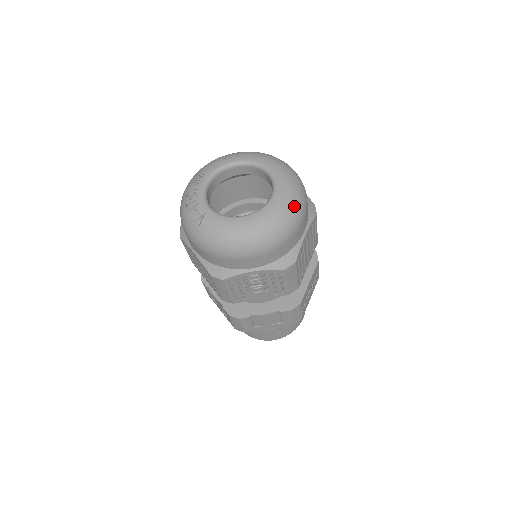
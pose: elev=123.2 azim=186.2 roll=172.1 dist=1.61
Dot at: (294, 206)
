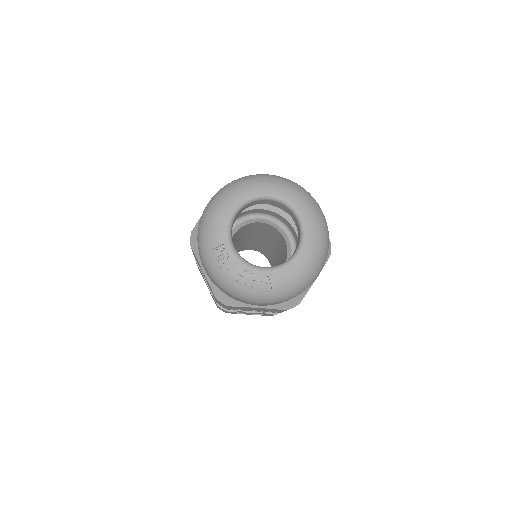
Dot at: (317, 208)
